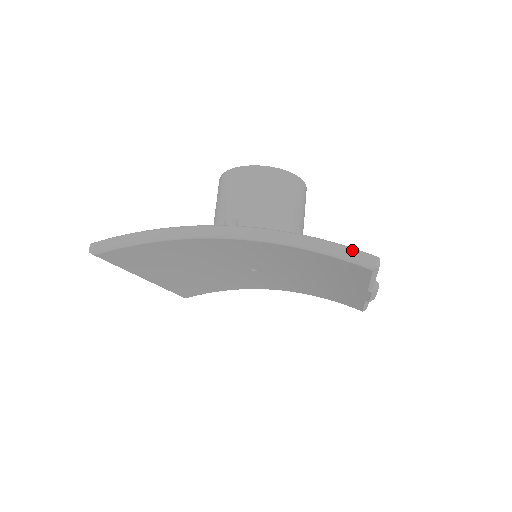
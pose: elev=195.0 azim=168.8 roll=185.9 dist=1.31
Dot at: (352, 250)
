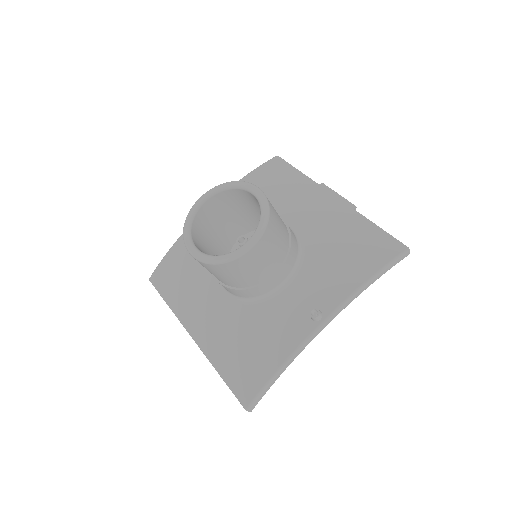
Dot at: (397, 261)
